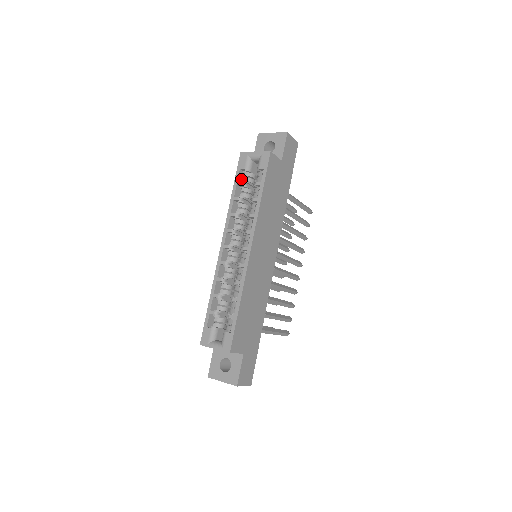
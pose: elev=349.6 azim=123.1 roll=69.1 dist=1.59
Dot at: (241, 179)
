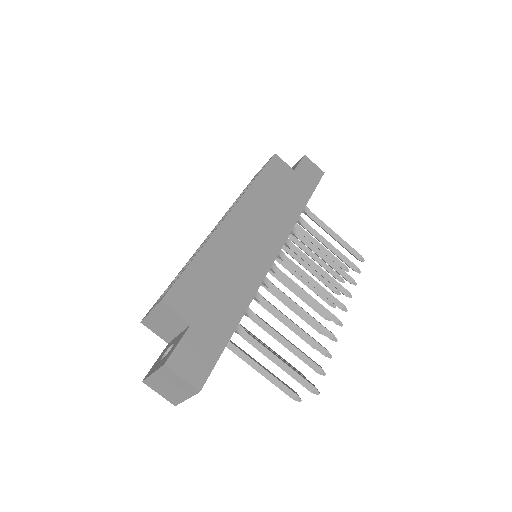
Dot at: occluded
